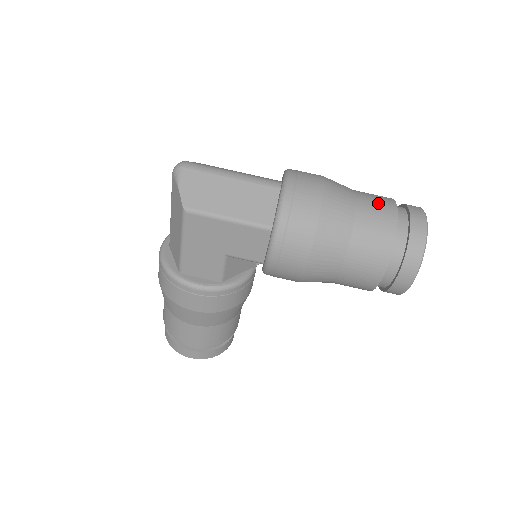
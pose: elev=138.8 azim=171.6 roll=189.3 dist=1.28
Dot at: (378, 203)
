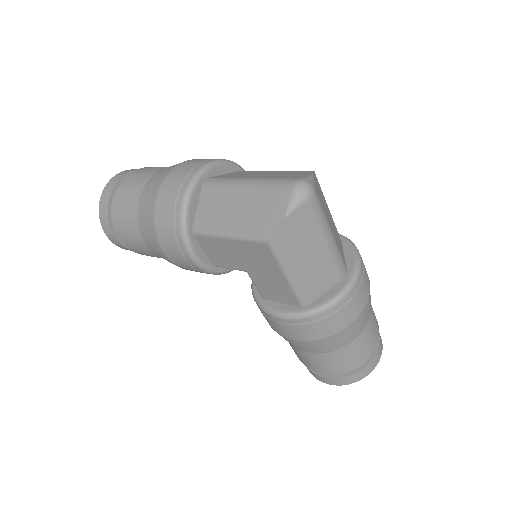
Dot at: (373, 335)
